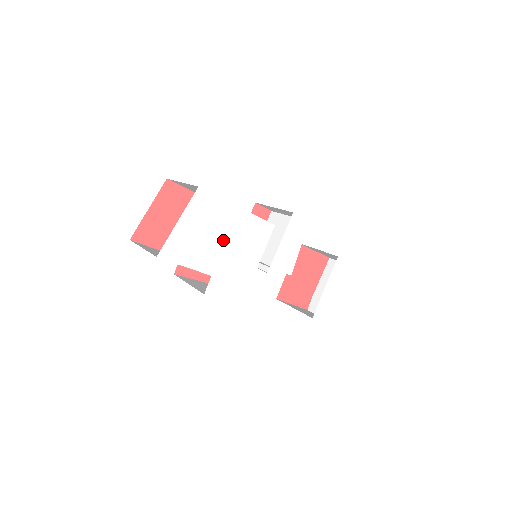
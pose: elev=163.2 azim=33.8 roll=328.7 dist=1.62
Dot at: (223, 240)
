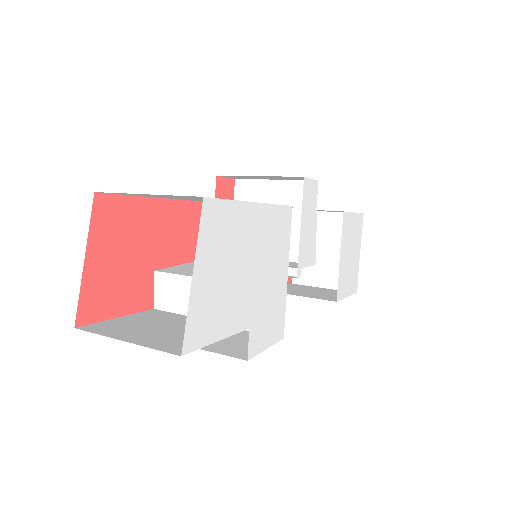
Dot at: (249, 266)
